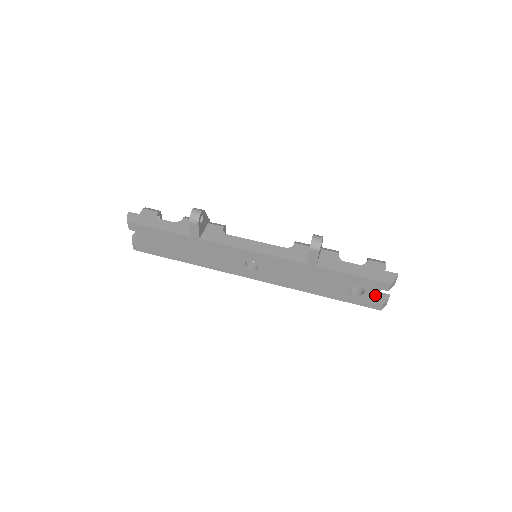
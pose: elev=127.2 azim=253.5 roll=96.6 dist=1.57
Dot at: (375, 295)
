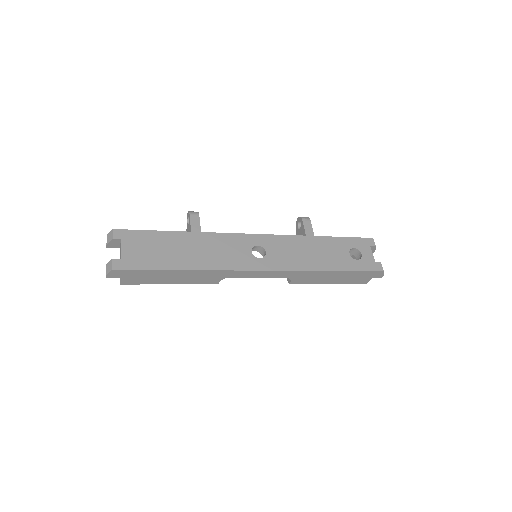
Dot at: (370, 254)
